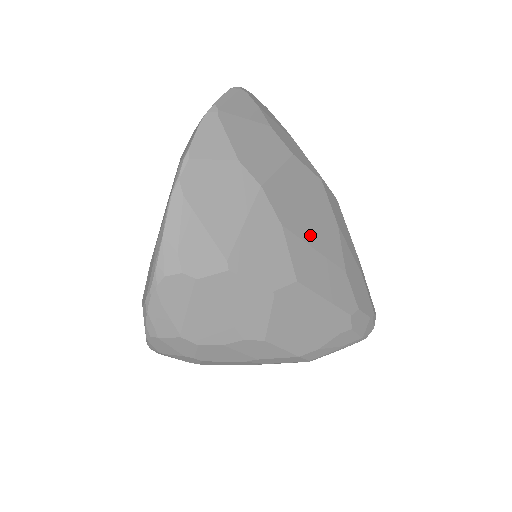
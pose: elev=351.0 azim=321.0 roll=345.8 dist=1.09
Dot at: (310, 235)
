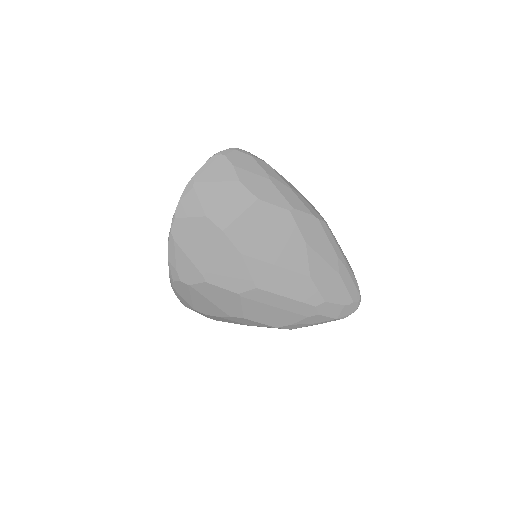
Dot at: (271, 256)
